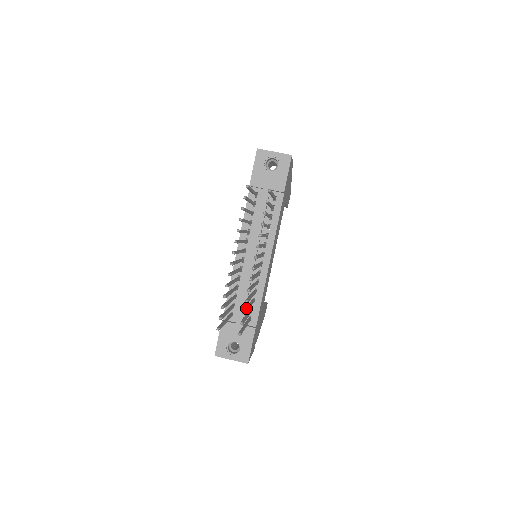
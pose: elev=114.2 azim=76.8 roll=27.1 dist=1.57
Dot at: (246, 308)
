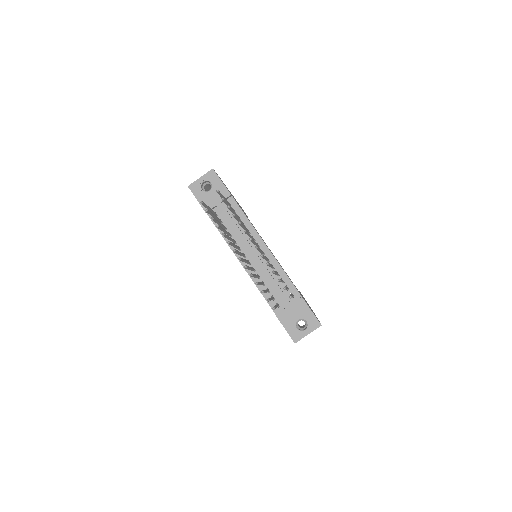
Dot at: occluded
